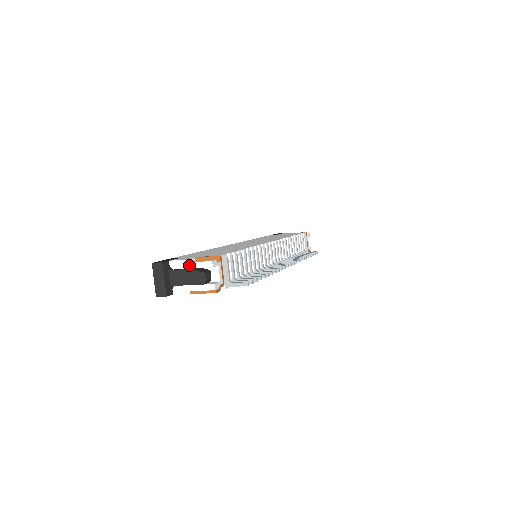
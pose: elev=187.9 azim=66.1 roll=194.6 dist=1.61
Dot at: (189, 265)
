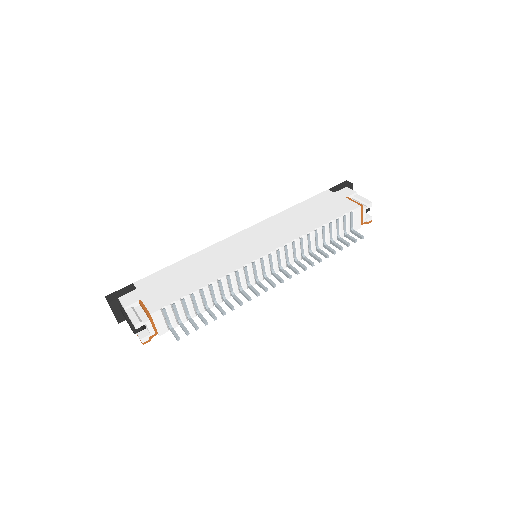
Dot at: (126, 313)
